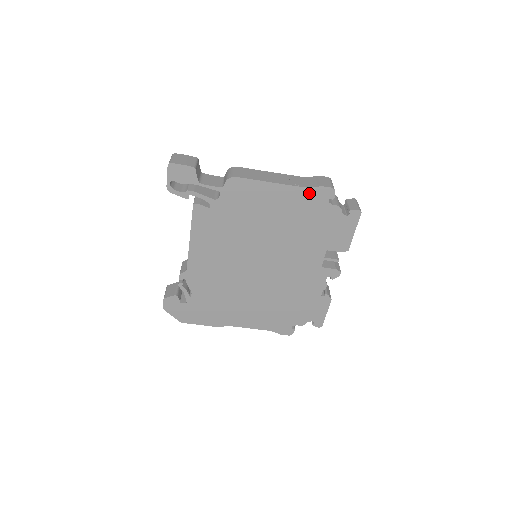
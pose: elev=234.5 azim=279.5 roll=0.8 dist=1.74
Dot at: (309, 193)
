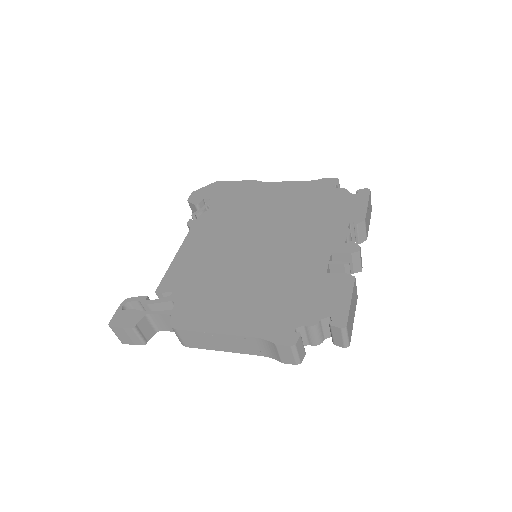
Dot at: occluded
